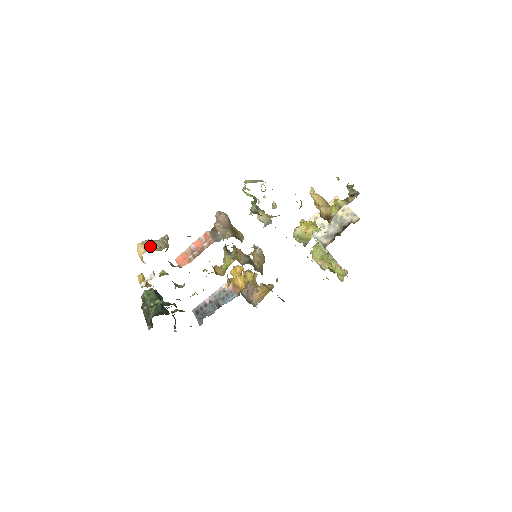
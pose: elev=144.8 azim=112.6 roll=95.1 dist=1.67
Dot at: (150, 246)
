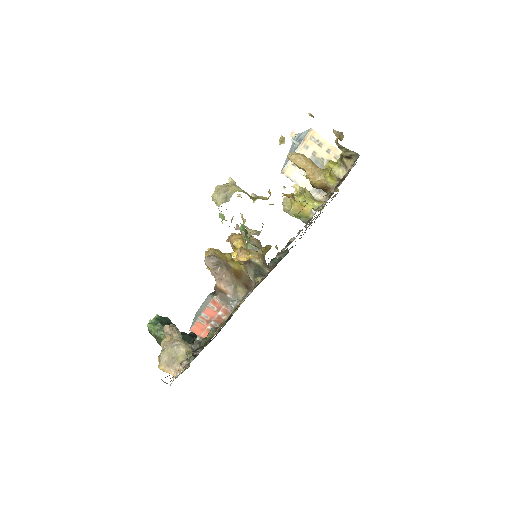
Dot at: (172, 360)
